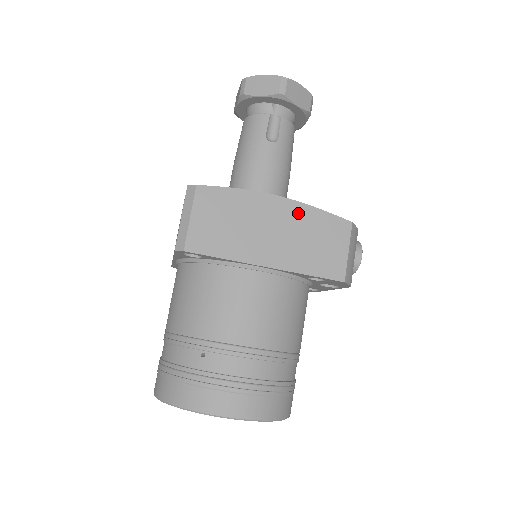
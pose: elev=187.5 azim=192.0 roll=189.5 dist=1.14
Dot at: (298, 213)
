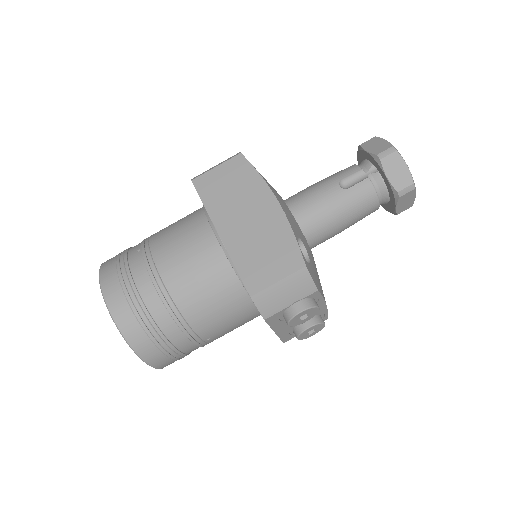
Dot at: (277, 223)
